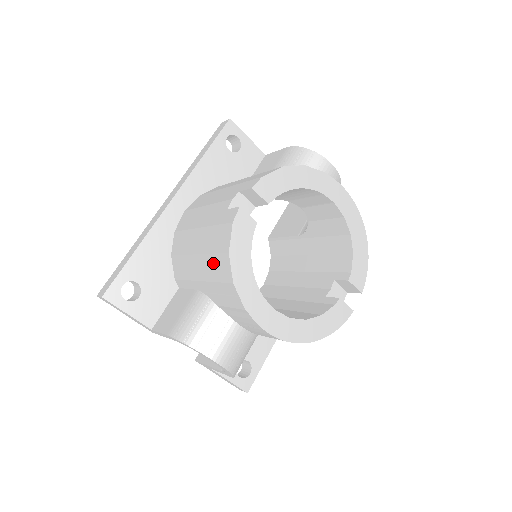
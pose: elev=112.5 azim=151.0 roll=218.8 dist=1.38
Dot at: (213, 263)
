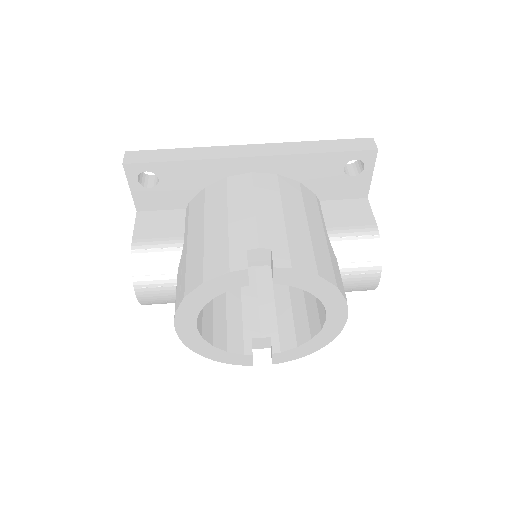
Dot at: (197, 261)
